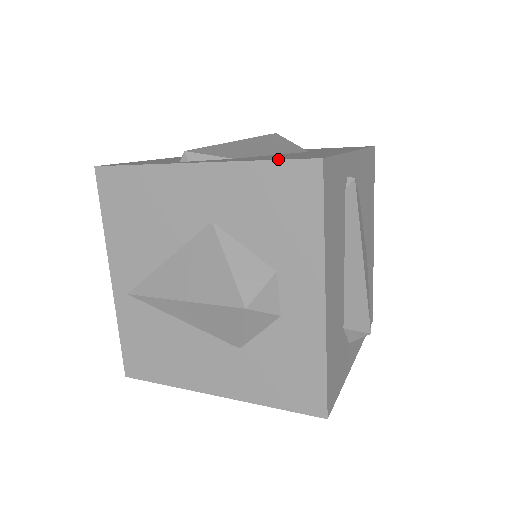
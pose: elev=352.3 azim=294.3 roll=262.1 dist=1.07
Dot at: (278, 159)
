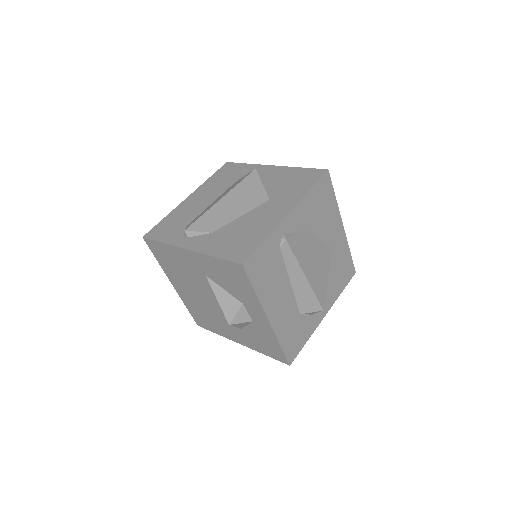
Dot at: (223, 258)
